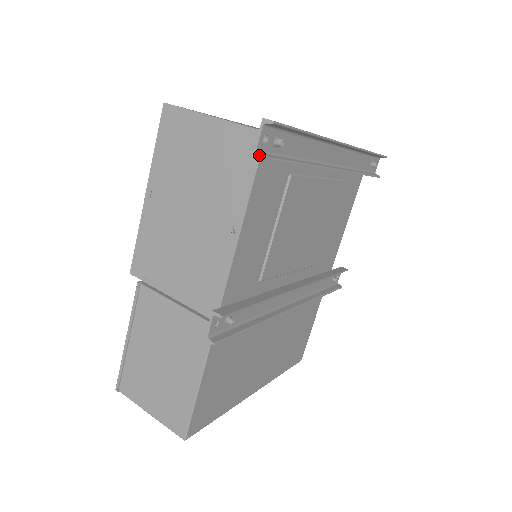
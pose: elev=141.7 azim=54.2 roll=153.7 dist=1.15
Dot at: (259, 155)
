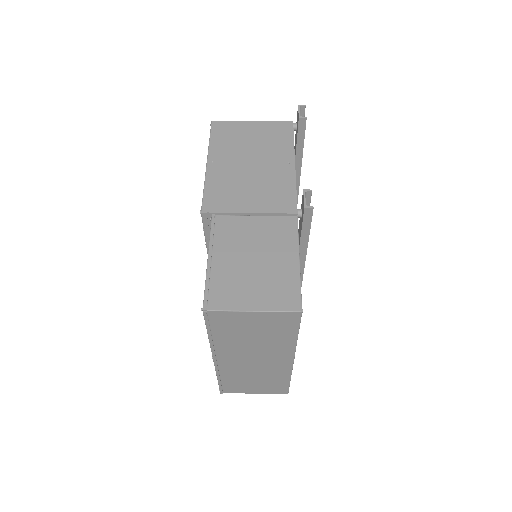
Dot at: (303, 117)
